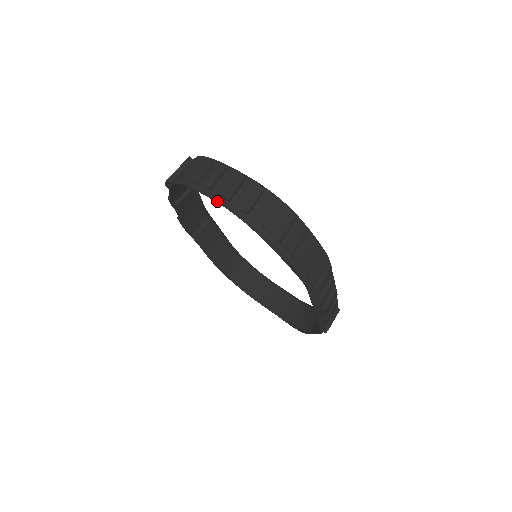
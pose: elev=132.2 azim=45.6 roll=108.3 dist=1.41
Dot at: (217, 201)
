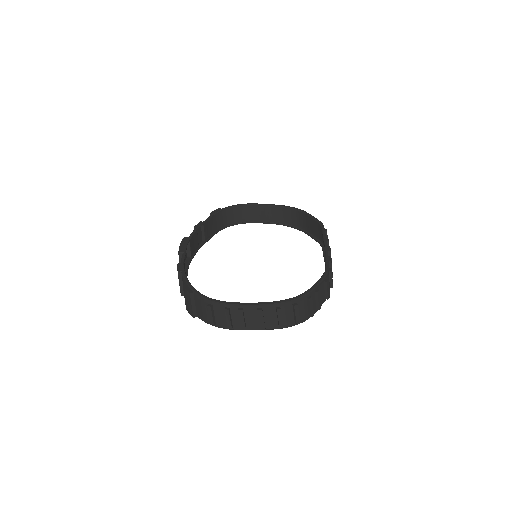
Dot at: occluded
